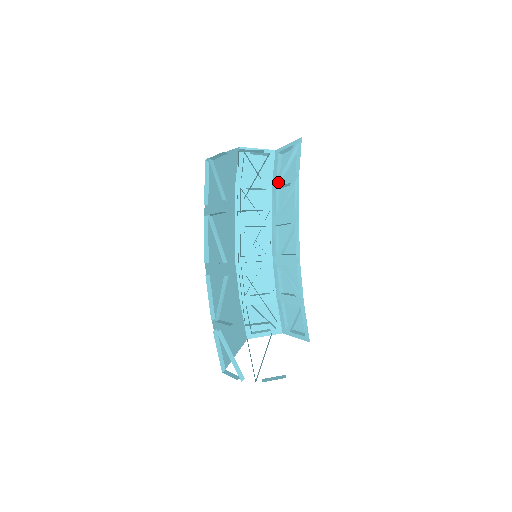
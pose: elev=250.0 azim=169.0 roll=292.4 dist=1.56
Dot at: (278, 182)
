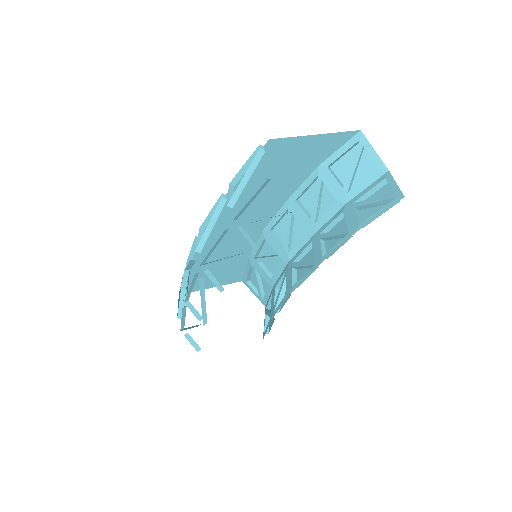
Dot at: (348, 209)
